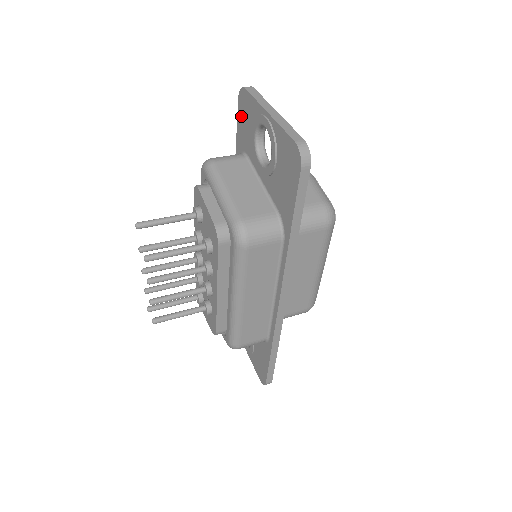
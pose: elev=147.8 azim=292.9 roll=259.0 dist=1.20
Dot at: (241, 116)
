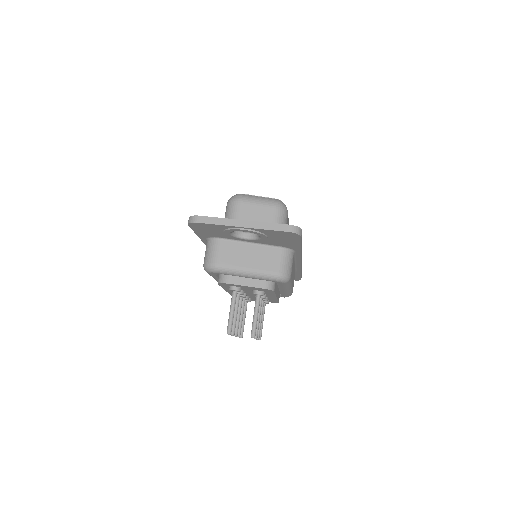
Dot at: (199, 230)
